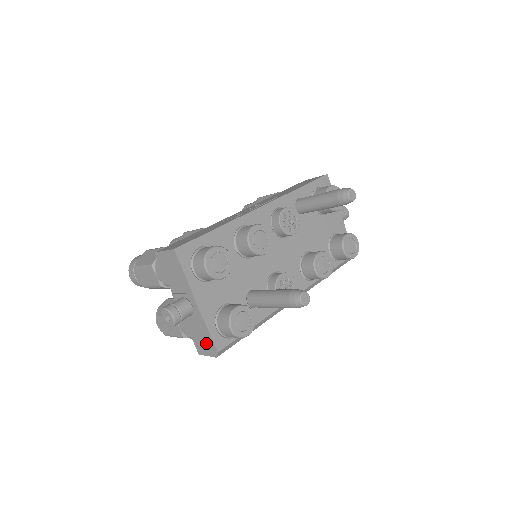
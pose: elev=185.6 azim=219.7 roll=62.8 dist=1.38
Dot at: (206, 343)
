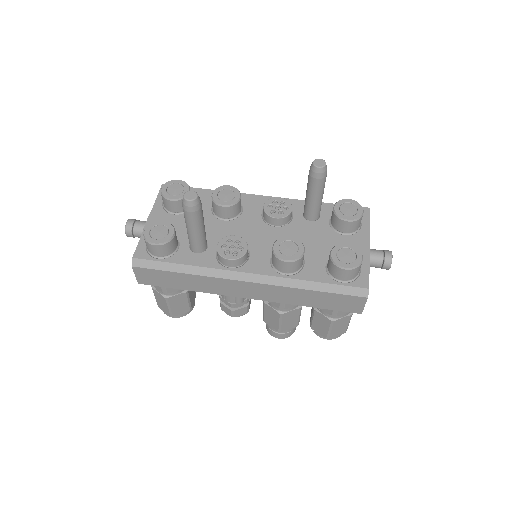
Dot at: occluded
